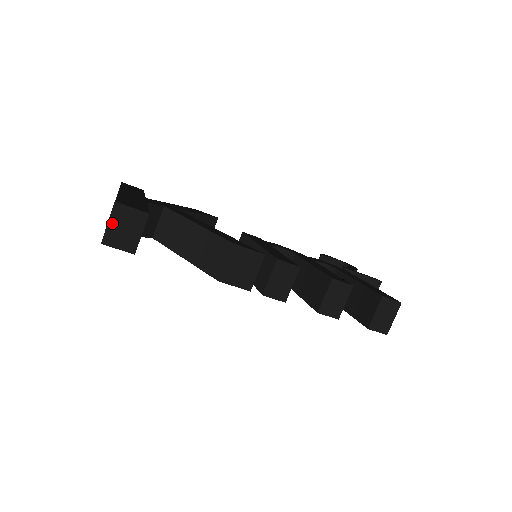
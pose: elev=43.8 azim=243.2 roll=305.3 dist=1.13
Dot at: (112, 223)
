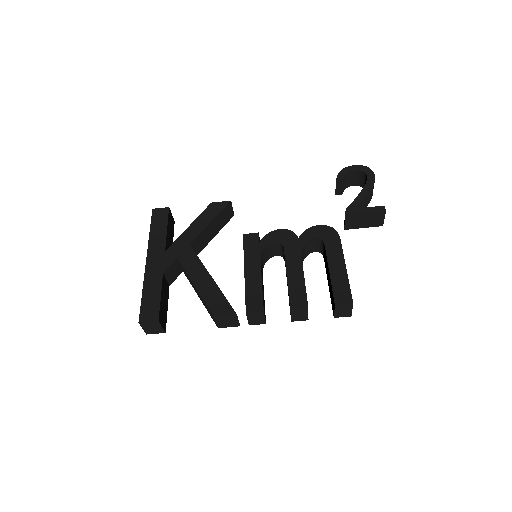
Dot at: (144, 328)
